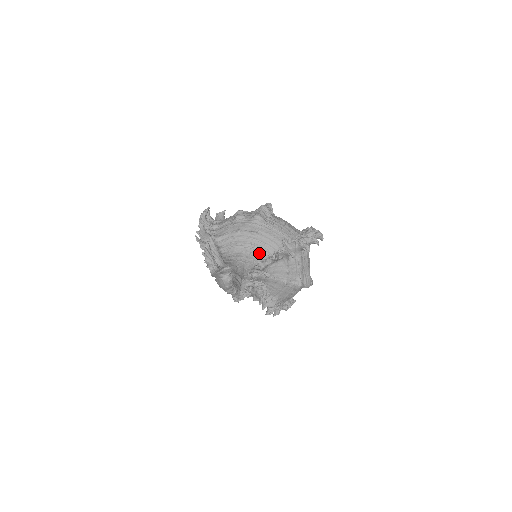
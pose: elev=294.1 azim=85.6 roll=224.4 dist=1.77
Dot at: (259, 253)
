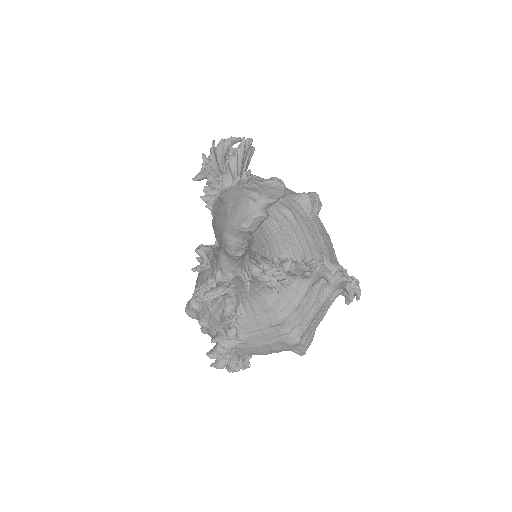
Dot at: (281, 245)
